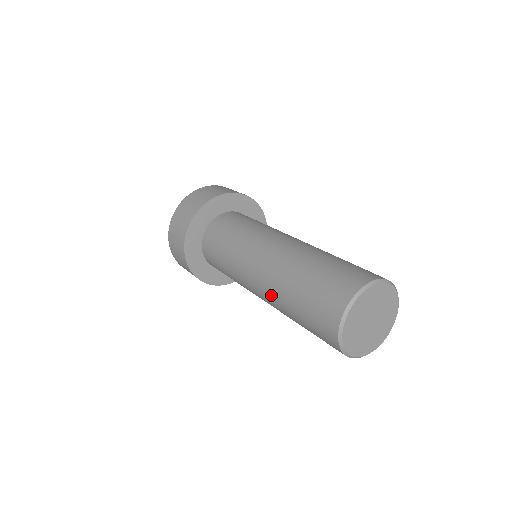
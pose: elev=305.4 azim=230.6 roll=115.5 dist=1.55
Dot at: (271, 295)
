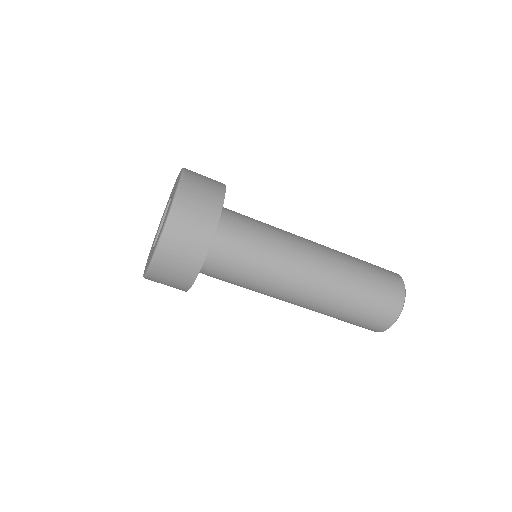
Dot at: occluded
